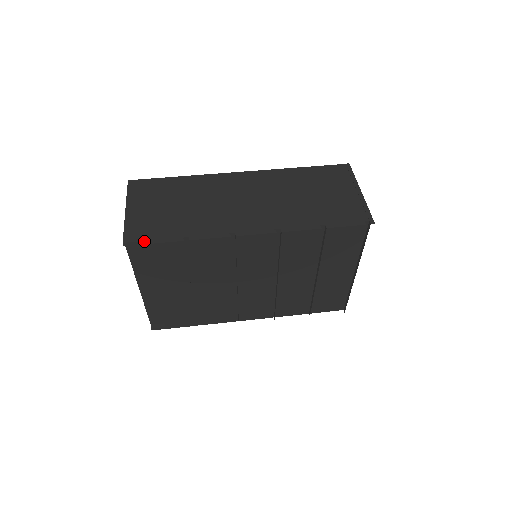
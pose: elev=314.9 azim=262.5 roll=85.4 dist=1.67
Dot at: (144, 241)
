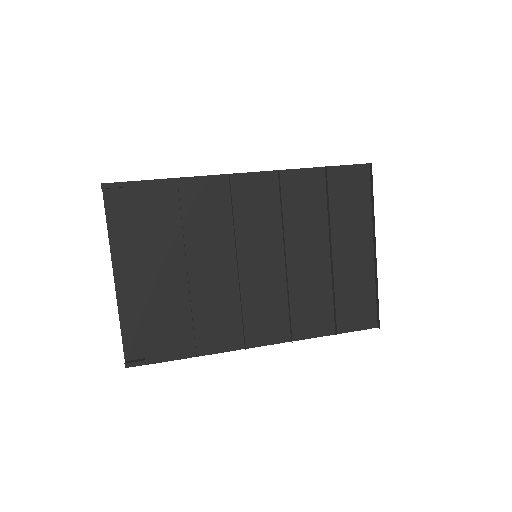
Dot at: occluded
